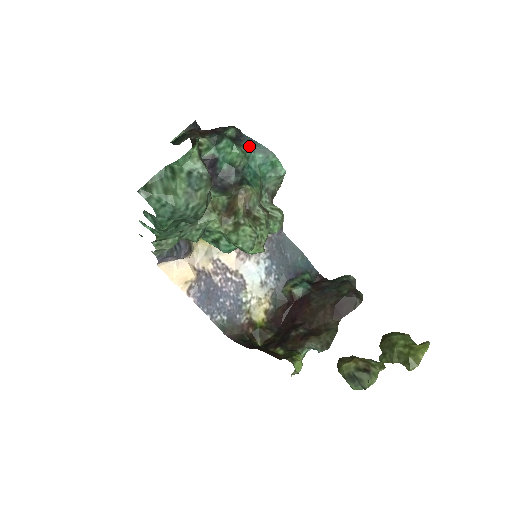
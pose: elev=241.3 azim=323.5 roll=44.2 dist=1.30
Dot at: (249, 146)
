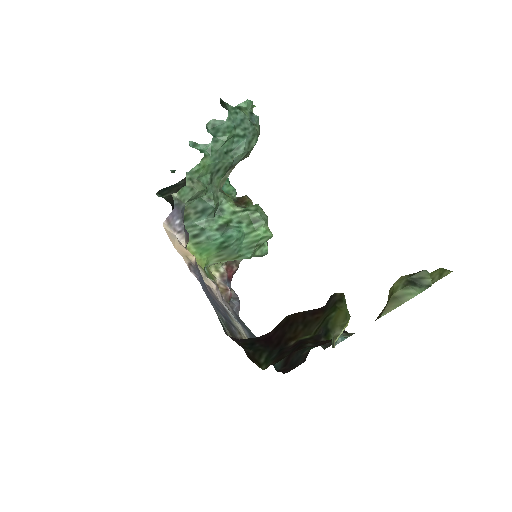
Dot at: occluded
